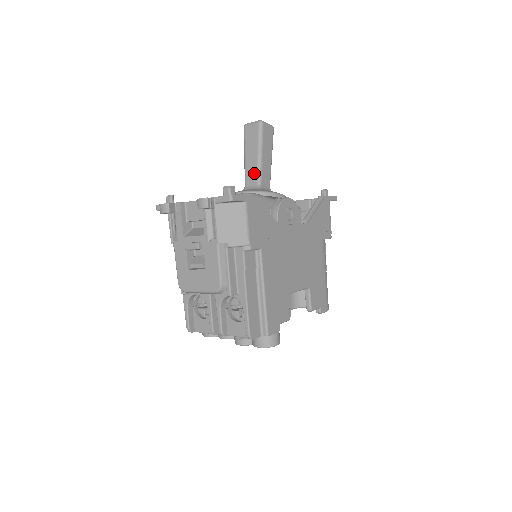
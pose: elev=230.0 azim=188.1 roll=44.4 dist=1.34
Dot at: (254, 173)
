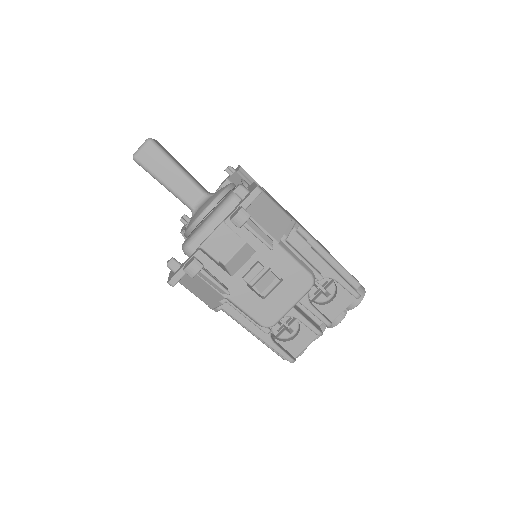
Dot at: (190, 188)
